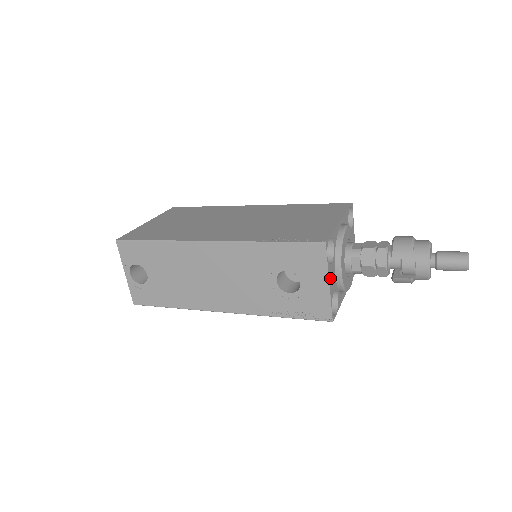
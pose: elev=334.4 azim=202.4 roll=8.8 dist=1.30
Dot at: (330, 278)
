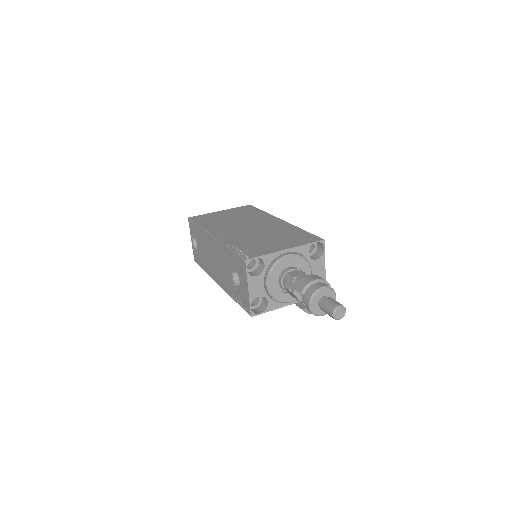
Dot at: (251, 286)
